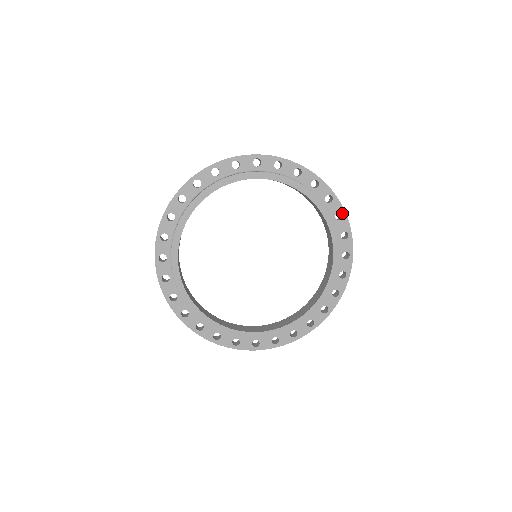
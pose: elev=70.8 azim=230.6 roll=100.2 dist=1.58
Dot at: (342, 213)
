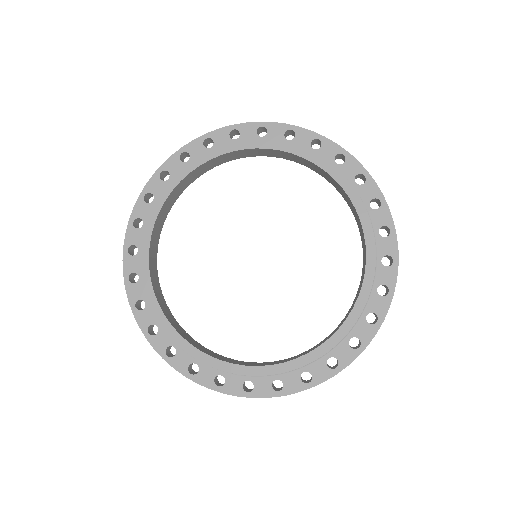
Dot at: (342, 153)
